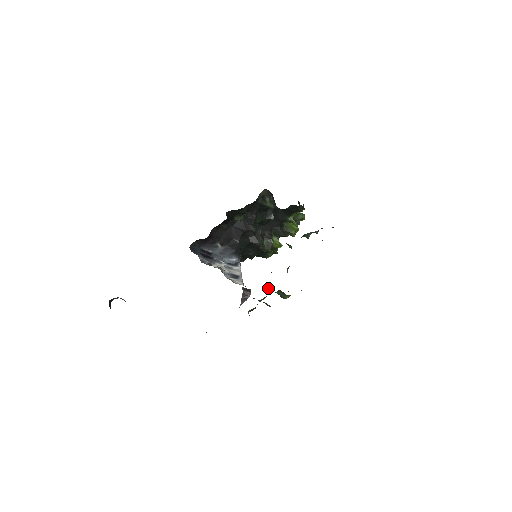
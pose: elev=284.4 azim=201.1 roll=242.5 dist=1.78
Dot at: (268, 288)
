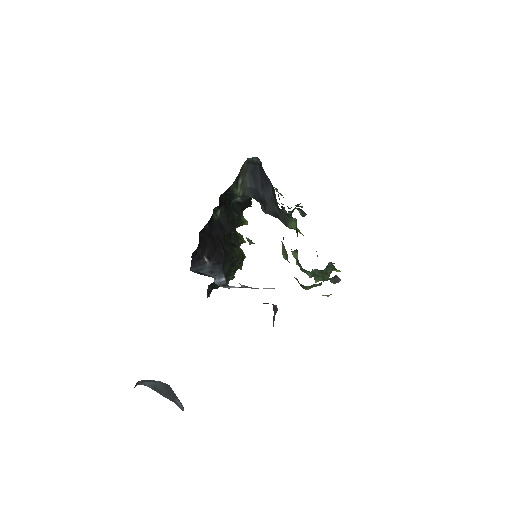
Dot at: (310, 272)
